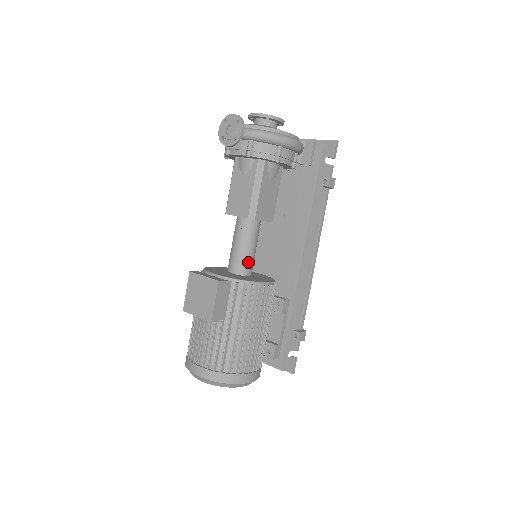
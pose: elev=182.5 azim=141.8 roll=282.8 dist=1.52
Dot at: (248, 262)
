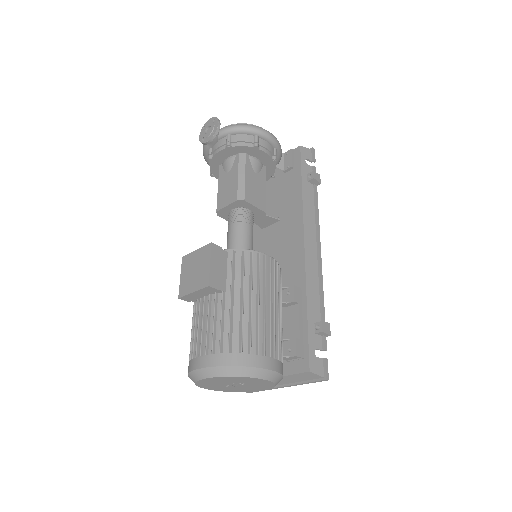
Dot at: (246, 247)
